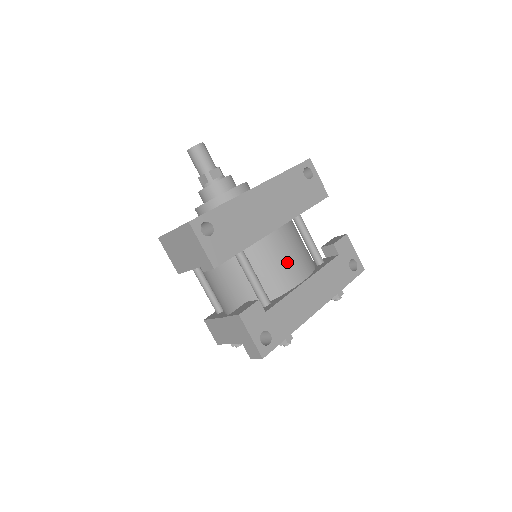
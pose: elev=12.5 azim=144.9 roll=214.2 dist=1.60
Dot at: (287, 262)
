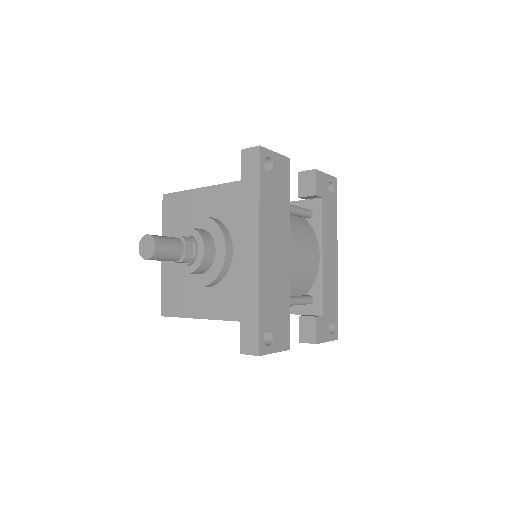
Dot at: (306, 261)
